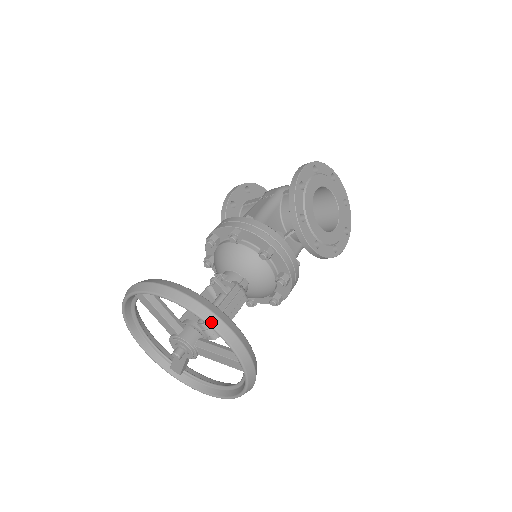
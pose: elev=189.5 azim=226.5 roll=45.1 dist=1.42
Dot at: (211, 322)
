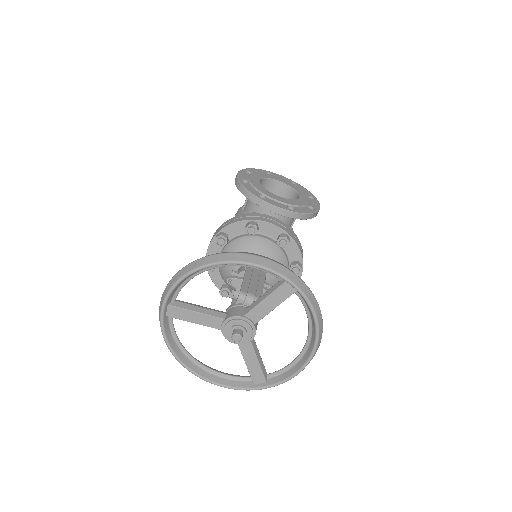
Dot at: (229, 259)
